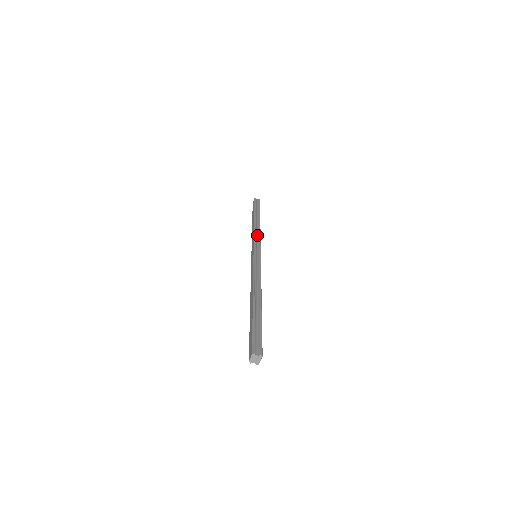
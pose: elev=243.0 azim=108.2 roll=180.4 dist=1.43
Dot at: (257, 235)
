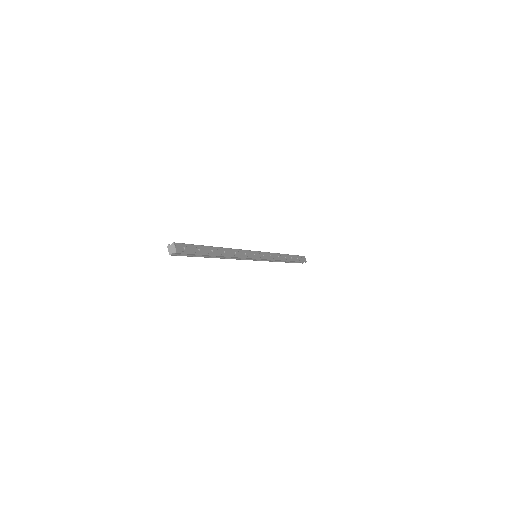
Dot at: occluded
